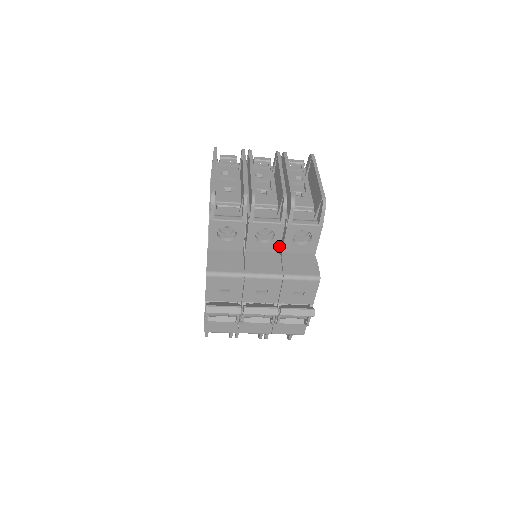
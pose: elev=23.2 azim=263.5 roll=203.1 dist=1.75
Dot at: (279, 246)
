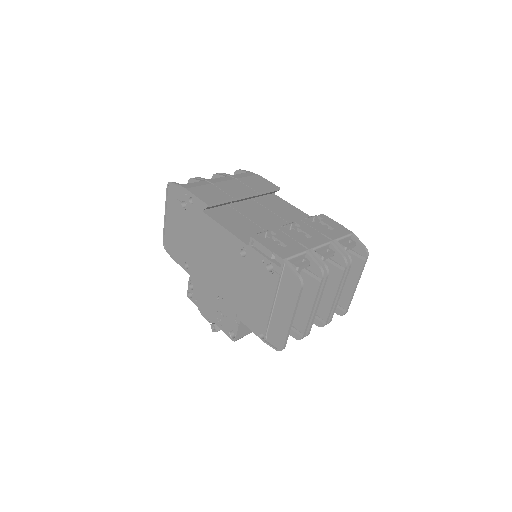
Dot at: occluded
